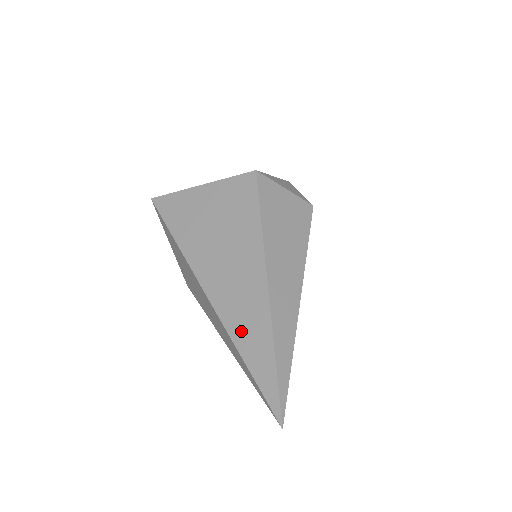
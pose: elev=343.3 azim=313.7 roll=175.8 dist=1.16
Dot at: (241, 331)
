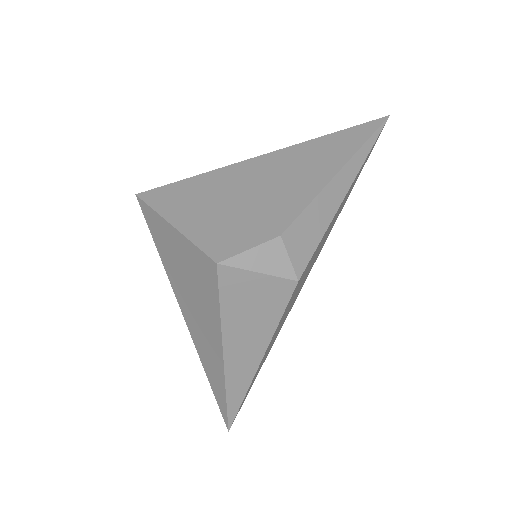
Dot at: (208, 368)
